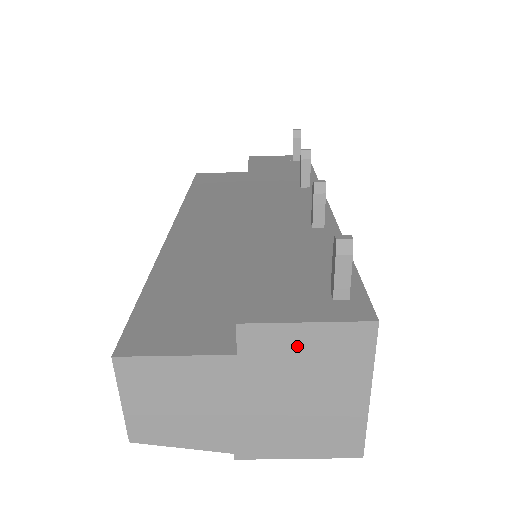
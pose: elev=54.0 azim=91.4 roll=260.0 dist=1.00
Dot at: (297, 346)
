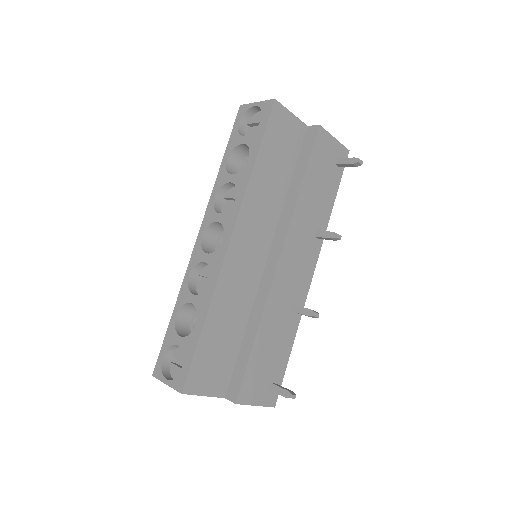
Dot at: occluded
